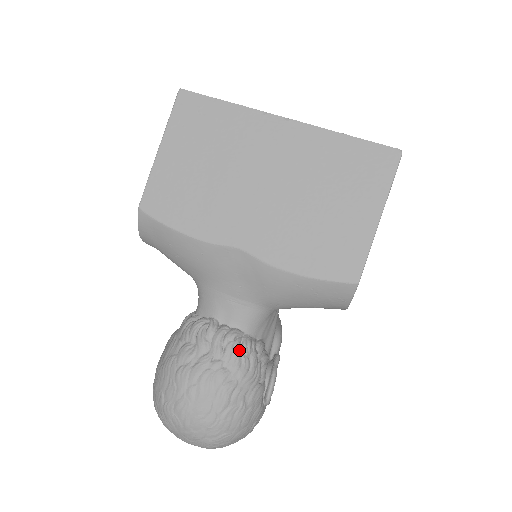
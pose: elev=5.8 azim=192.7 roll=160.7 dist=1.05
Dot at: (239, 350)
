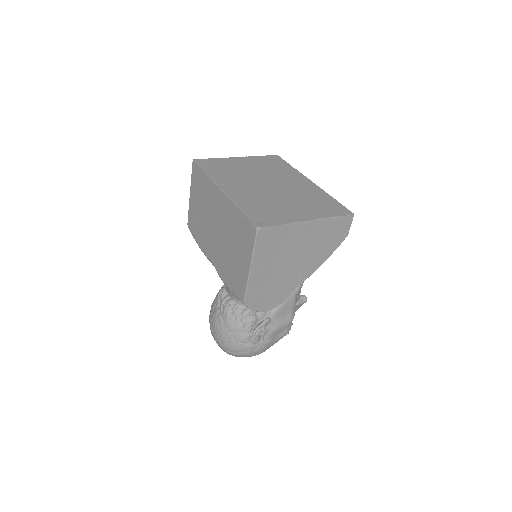
Dot at: (229, 312)
